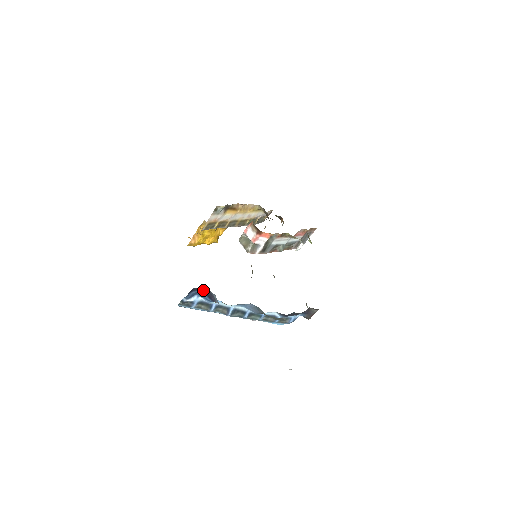
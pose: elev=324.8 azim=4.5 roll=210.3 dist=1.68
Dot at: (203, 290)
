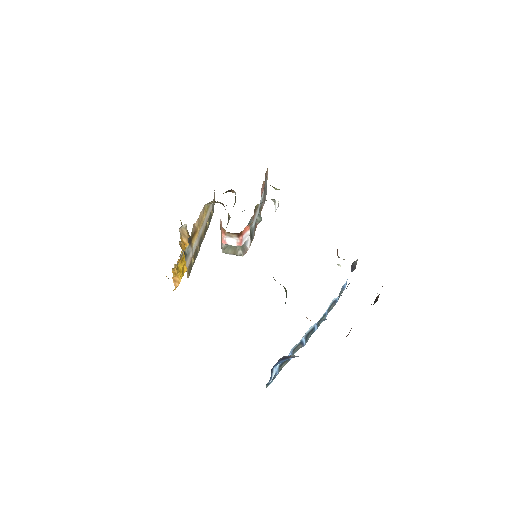
Dot at: (278, 361)
